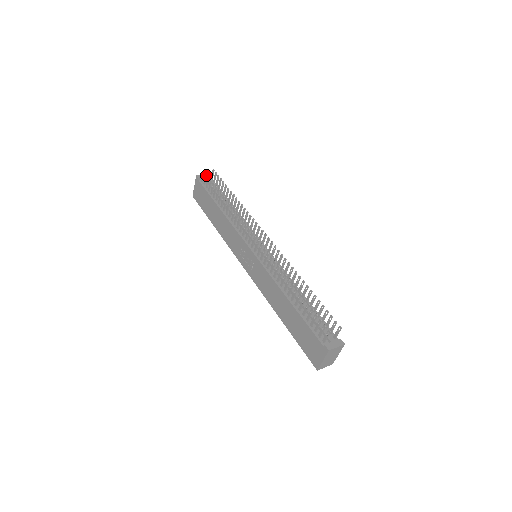
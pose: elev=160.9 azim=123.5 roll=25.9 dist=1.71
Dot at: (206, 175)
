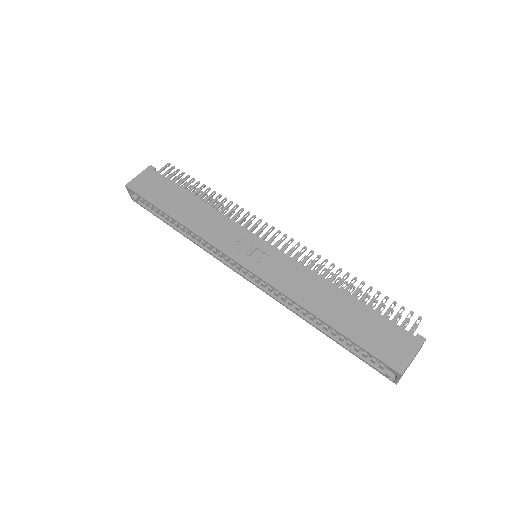
Dot at: (174, 167)
